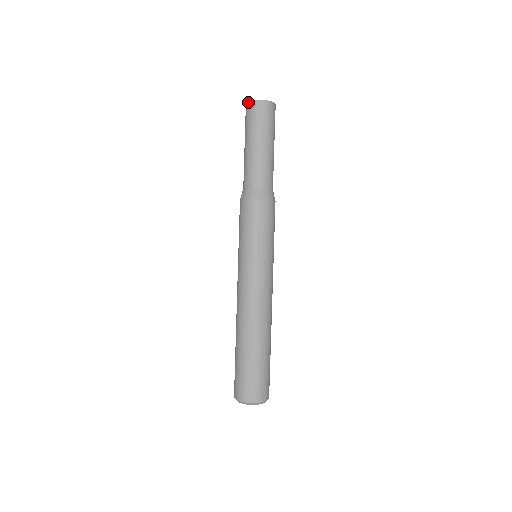
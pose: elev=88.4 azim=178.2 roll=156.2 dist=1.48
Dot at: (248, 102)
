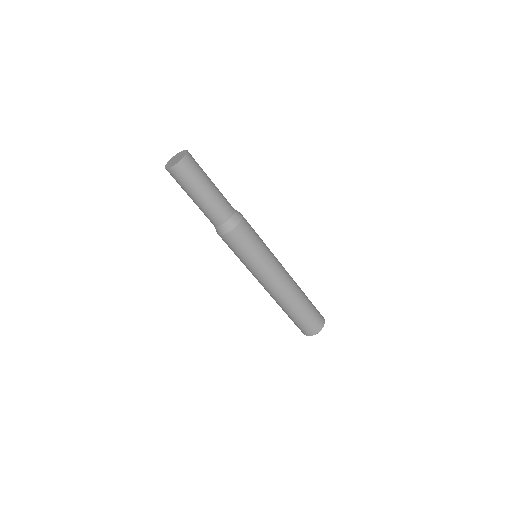
Dot at: (166, 169)
